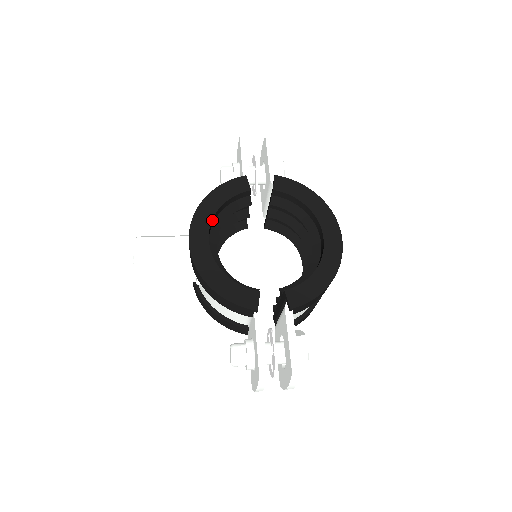
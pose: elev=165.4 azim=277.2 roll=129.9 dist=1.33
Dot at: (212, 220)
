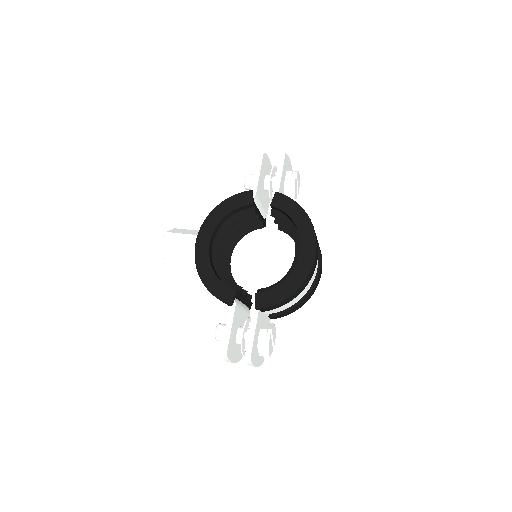
Dot at: (217, 227)
